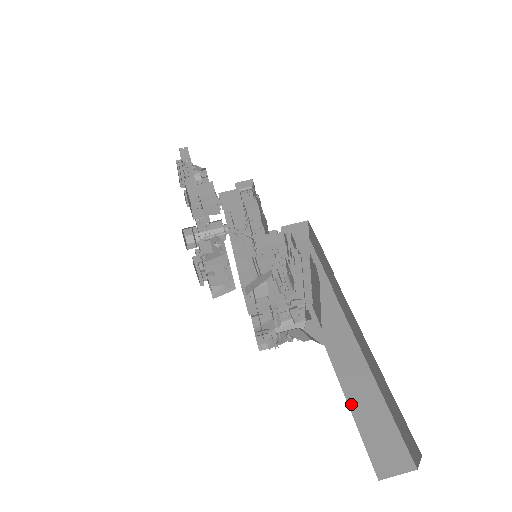
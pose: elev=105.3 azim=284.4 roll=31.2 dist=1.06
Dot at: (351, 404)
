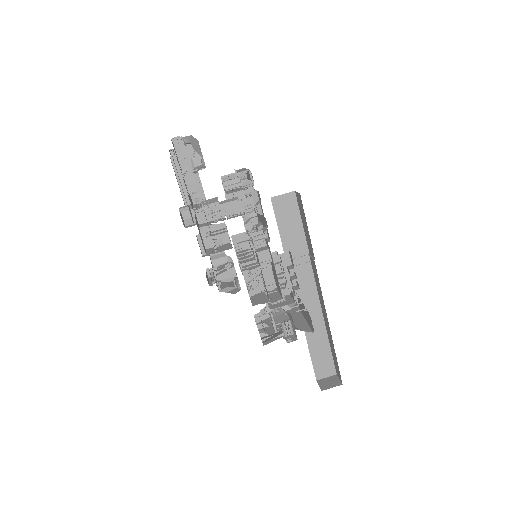
Dot at: (309, 343)
